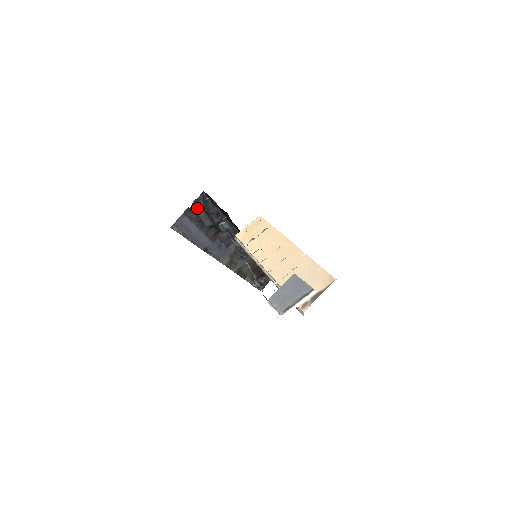
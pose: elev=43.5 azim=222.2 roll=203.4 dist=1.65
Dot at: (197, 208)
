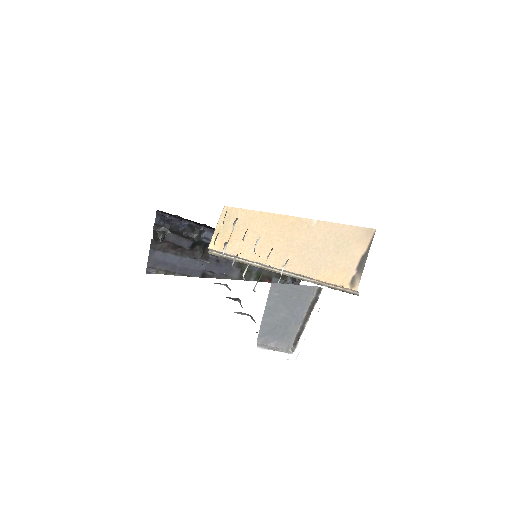
Dot at: (162, 234)
